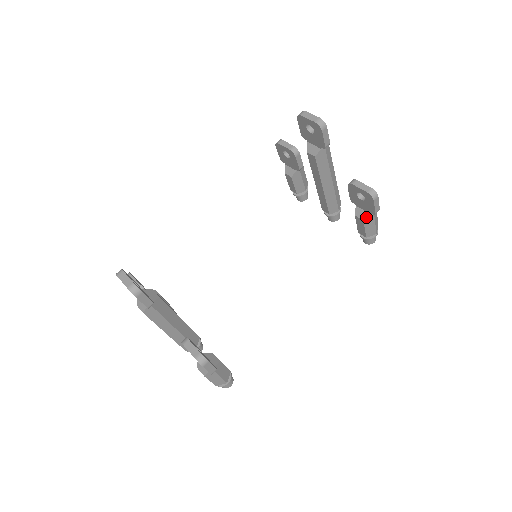
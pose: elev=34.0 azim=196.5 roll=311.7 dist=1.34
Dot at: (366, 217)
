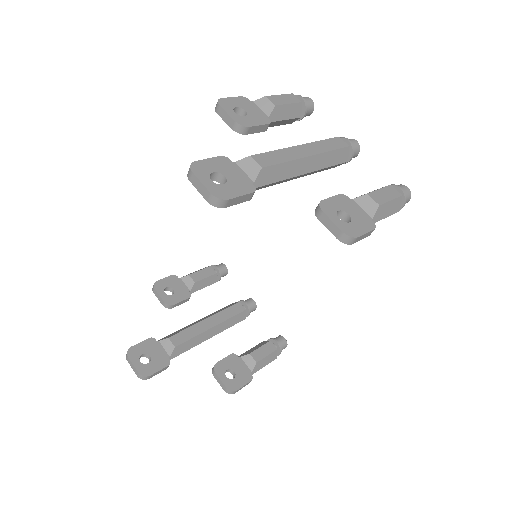
Dot at: occluded
